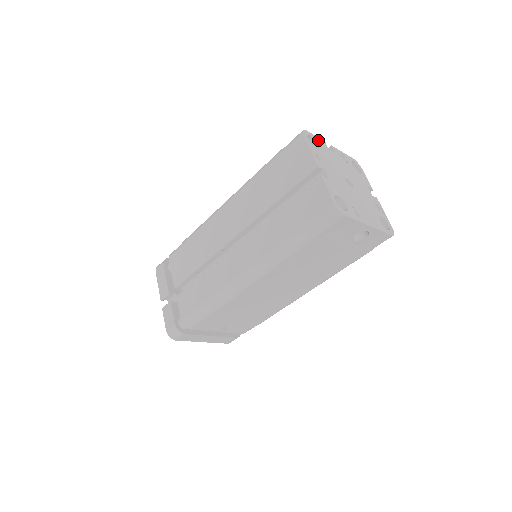
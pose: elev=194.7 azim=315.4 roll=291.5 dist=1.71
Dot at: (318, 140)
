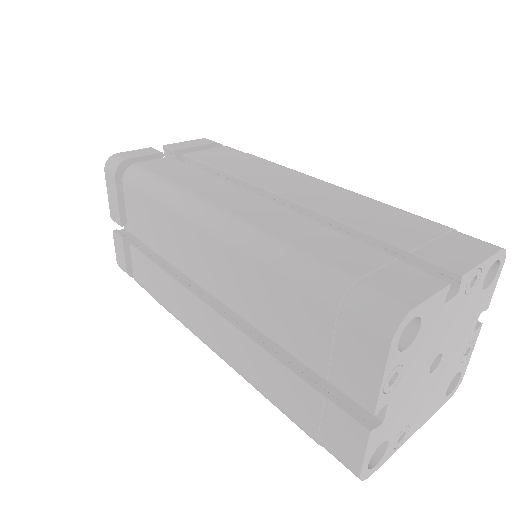
Dot at: (430, 306)
